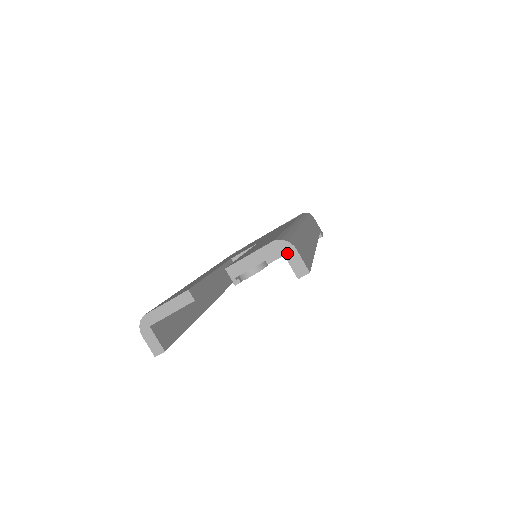
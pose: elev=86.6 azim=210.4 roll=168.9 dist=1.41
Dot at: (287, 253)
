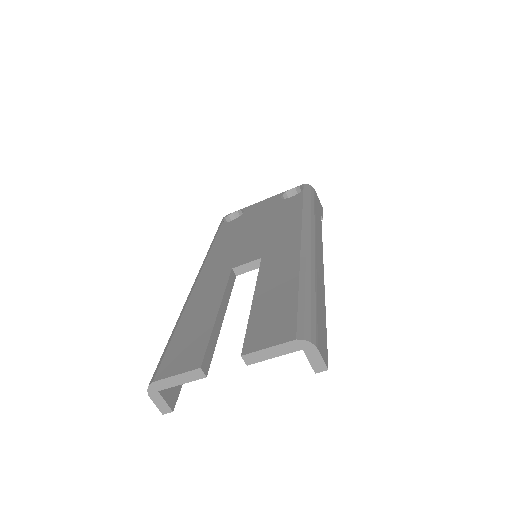
Dot at: (308, 352)
